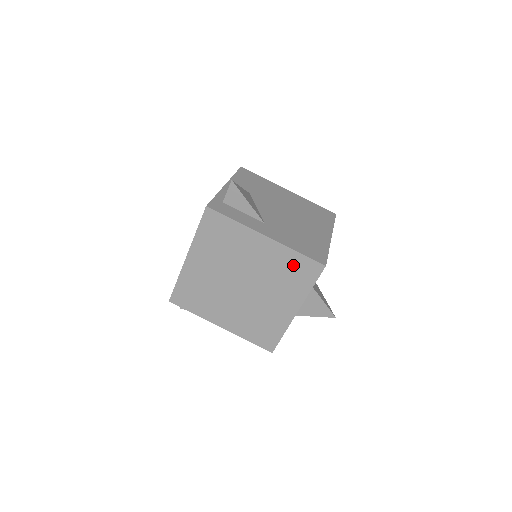
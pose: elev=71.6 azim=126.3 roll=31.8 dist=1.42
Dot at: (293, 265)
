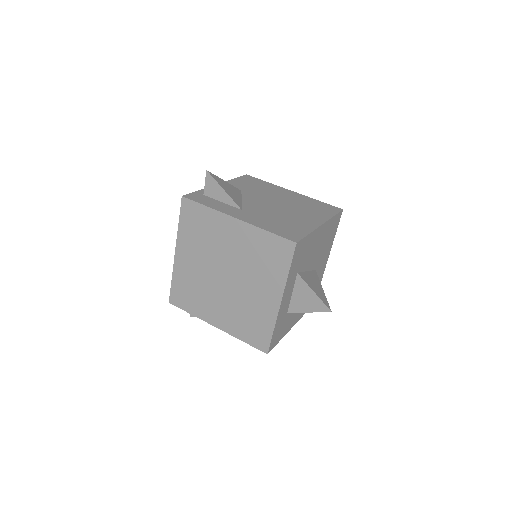
Dot at: (266, 247)
